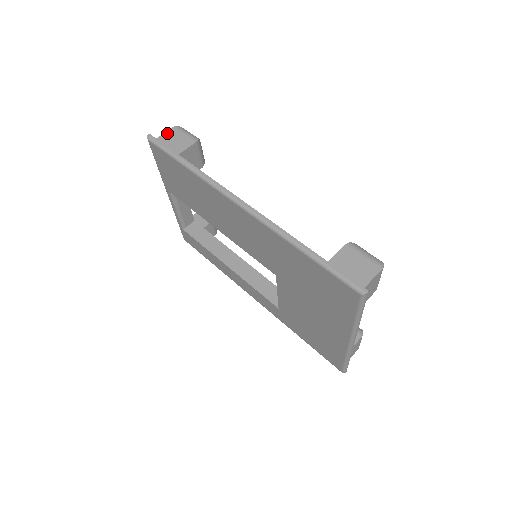
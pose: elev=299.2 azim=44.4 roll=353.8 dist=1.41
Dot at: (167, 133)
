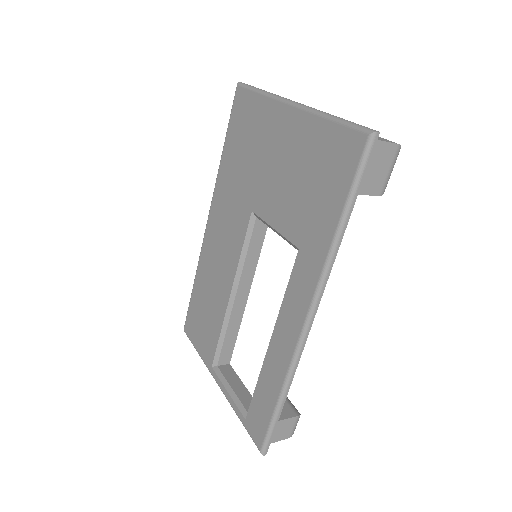
Dot at: occluded
